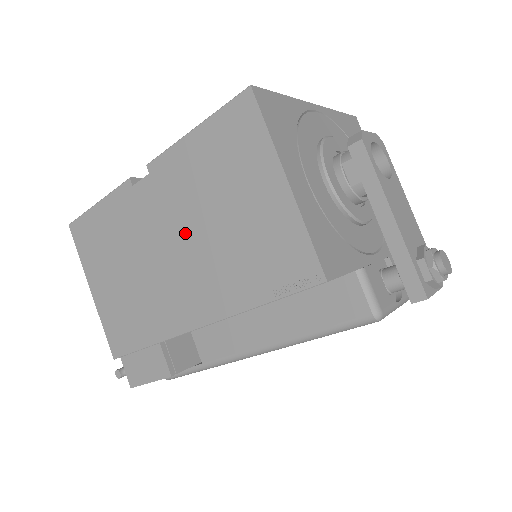
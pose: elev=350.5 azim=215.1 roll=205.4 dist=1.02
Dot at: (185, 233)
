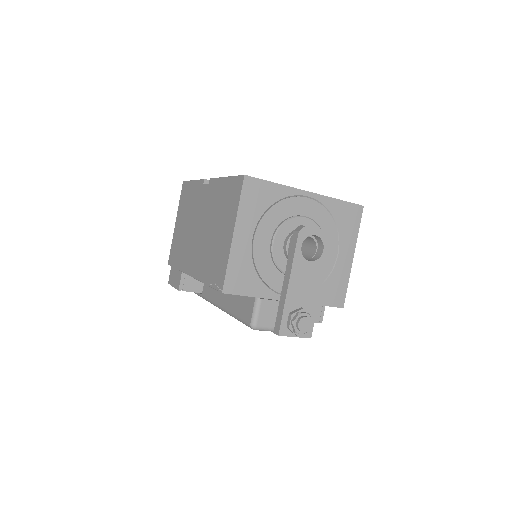
Dot at: (205, 226)
